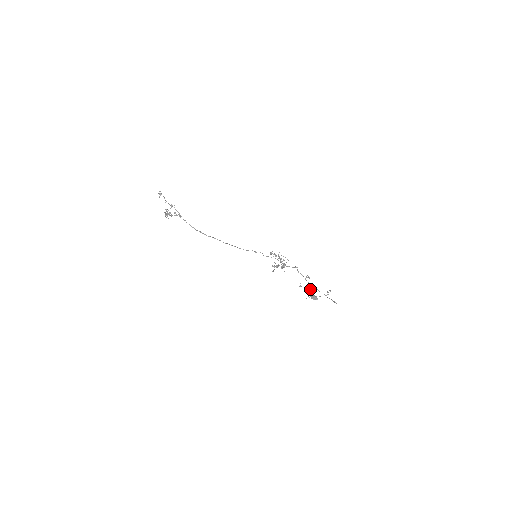
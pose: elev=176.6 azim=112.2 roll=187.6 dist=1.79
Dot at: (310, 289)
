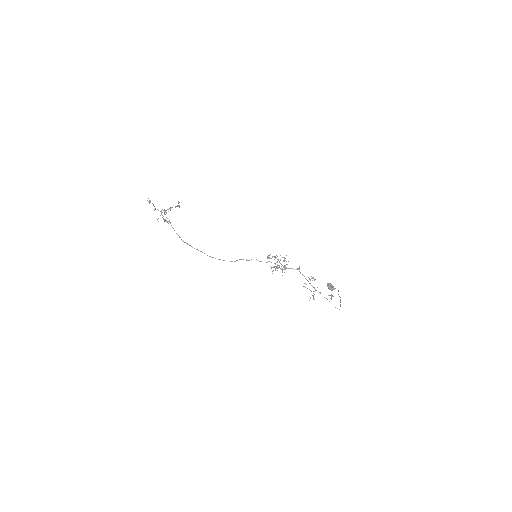
Dot at: (313, 291)
